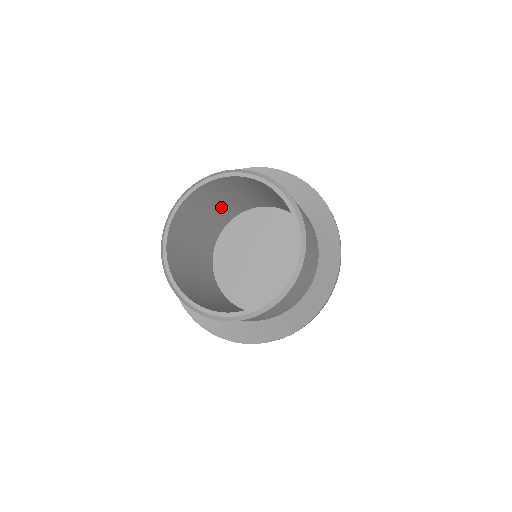
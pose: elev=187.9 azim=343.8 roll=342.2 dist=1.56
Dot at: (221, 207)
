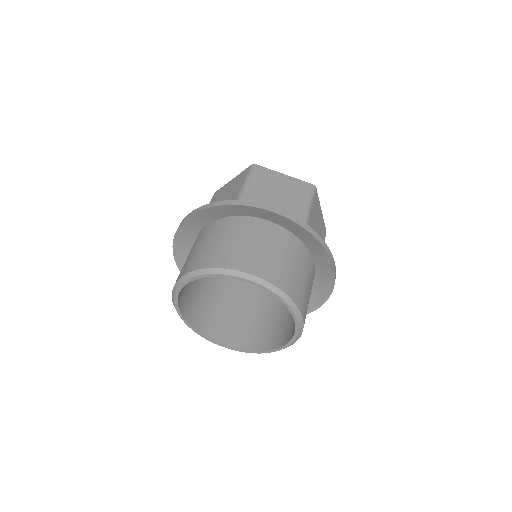
Dot at: occluded
